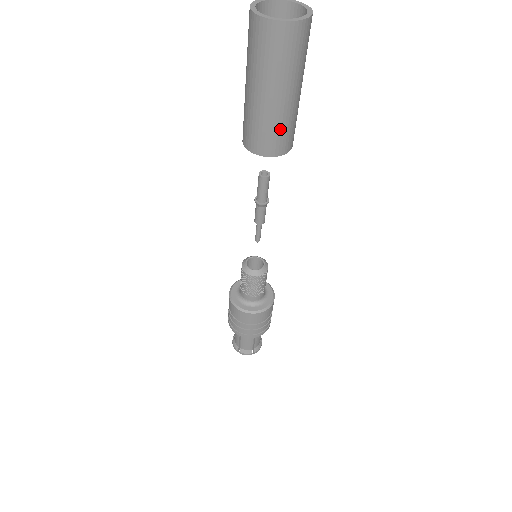
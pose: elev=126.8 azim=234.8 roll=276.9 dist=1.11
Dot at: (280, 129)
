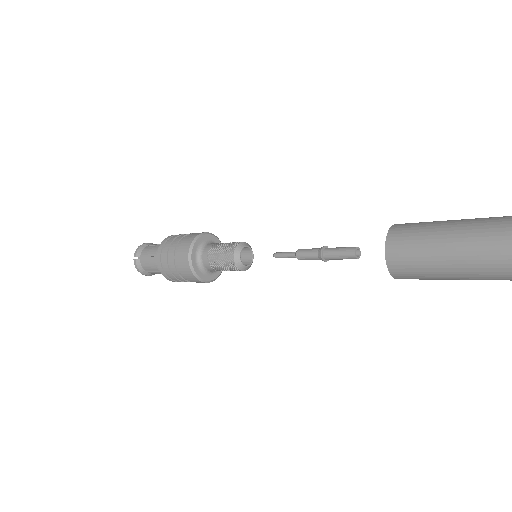
Dot at: (424, 273)
